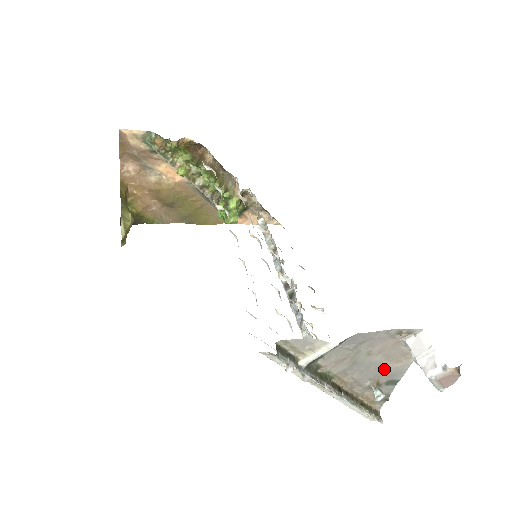
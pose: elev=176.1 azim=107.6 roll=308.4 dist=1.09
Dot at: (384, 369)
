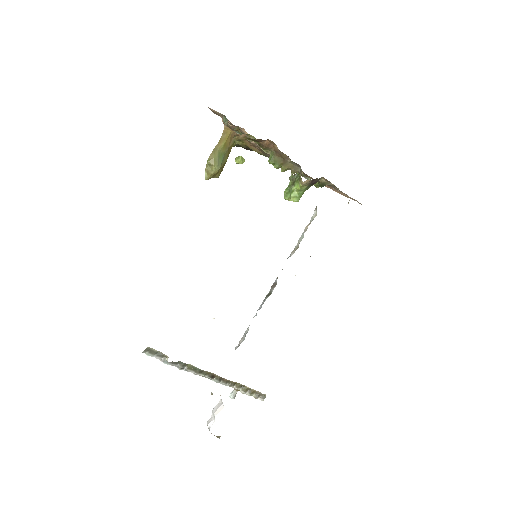
Dot at: occluded
